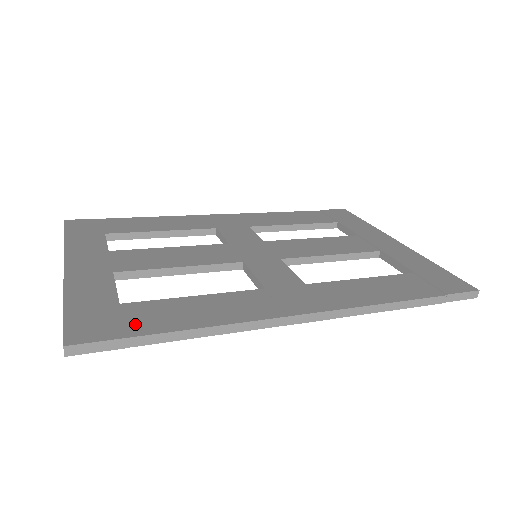
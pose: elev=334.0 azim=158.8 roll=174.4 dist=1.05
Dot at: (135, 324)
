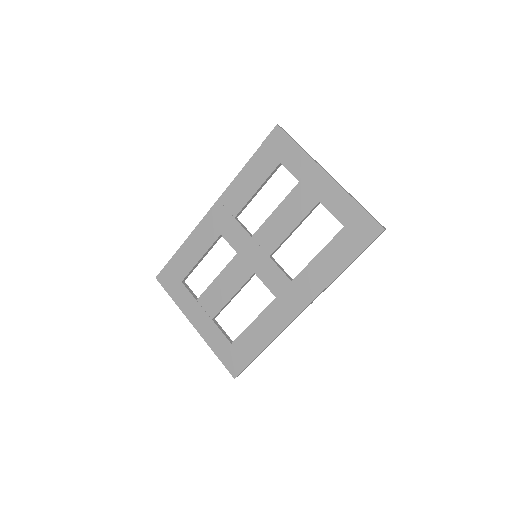
Dot at: (245, 355)
